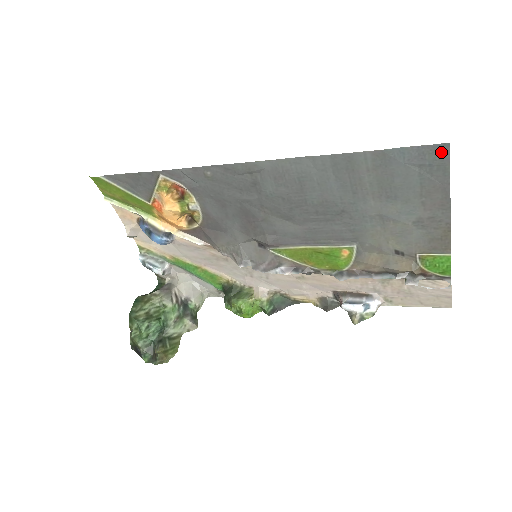
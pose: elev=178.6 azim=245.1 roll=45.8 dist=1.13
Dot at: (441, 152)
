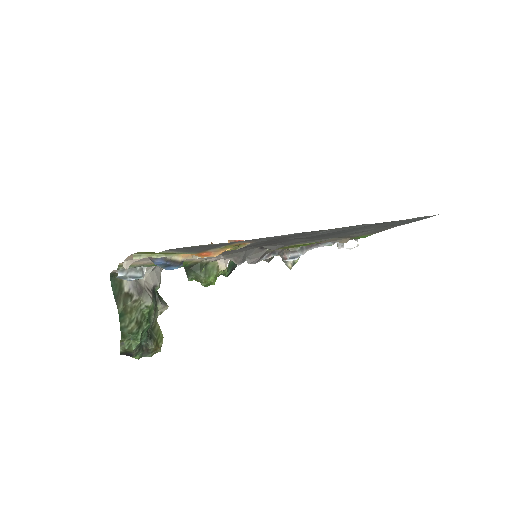
Dot at: (431, 216)
